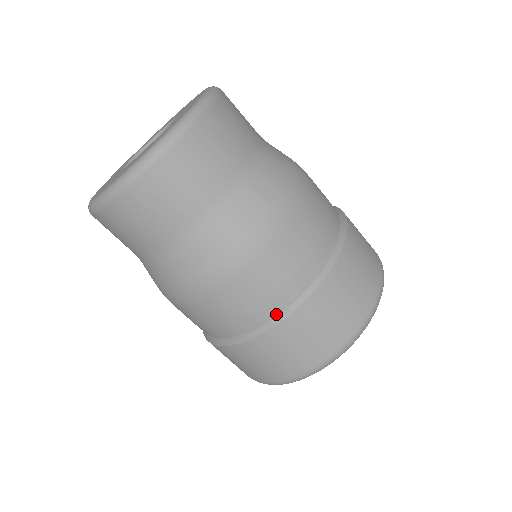
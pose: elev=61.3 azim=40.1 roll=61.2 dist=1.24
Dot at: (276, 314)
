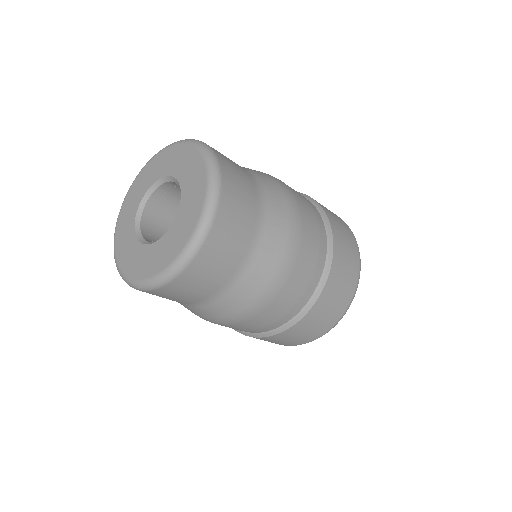
Dot at: occluded
